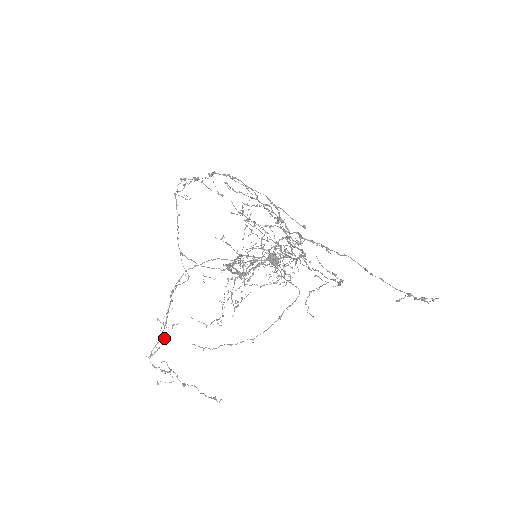
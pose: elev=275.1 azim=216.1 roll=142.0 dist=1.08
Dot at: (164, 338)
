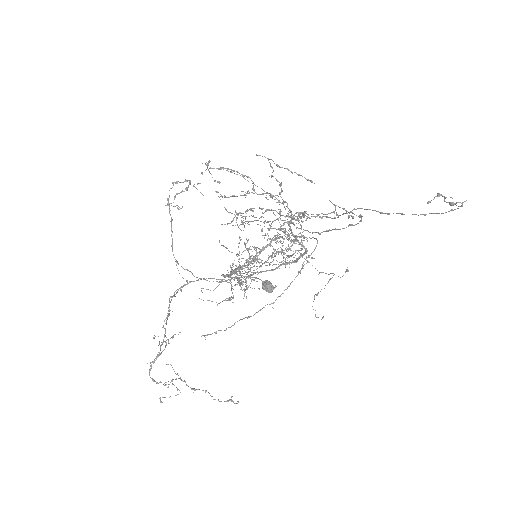
Dot at: (166, 342)
